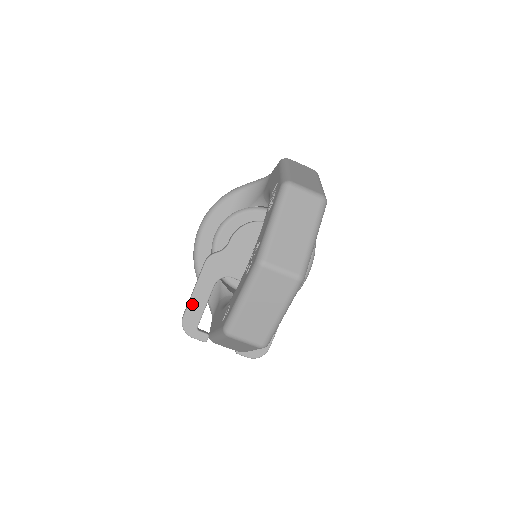
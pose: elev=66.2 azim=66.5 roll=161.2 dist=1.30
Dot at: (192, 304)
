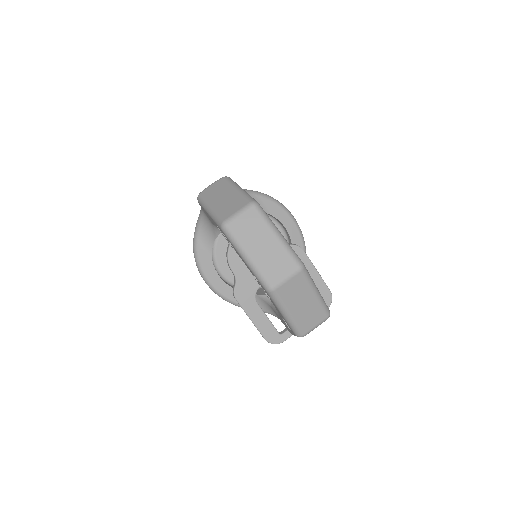
Dot at: (260, 327)
